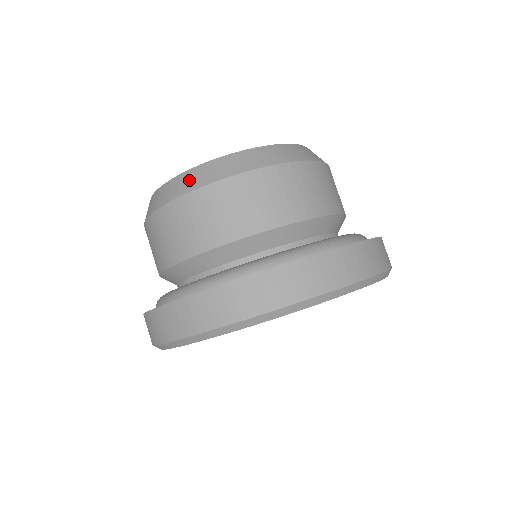
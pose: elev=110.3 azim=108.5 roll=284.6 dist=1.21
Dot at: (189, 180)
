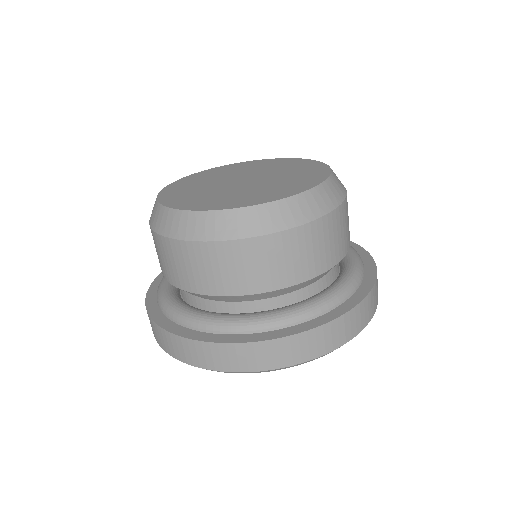
Dot at: (198, 225)
